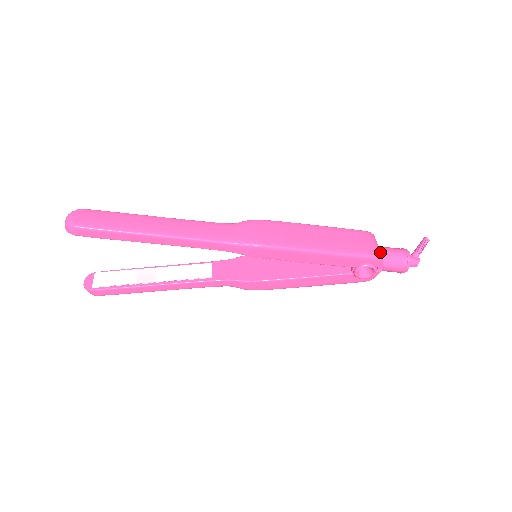
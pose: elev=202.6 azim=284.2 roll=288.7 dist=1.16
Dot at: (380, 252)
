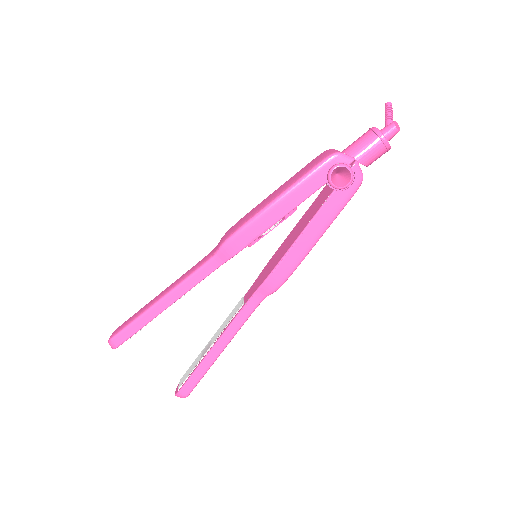
Dot at: (343, 152)
